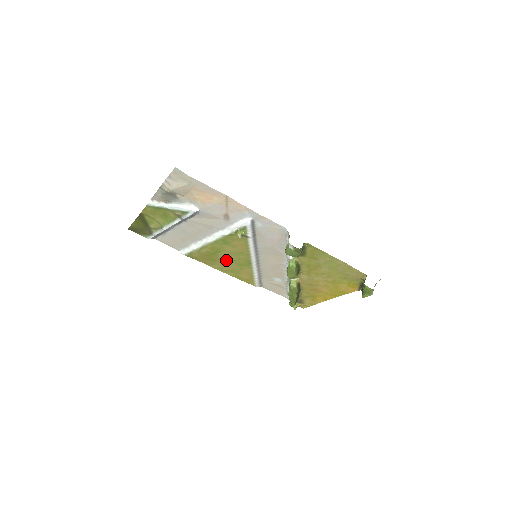
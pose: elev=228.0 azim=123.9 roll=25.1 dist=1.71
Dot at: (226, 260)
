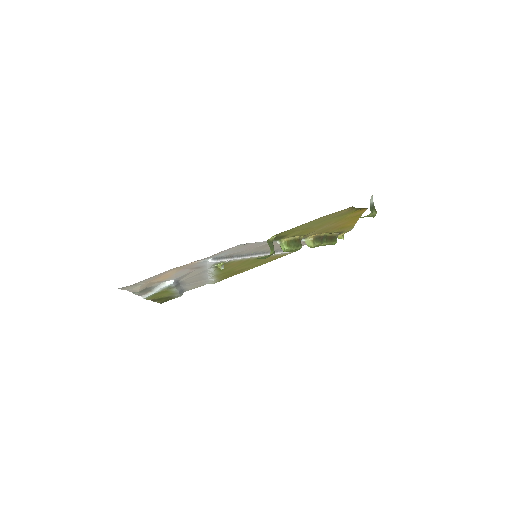
Dot at: (243, 267)
